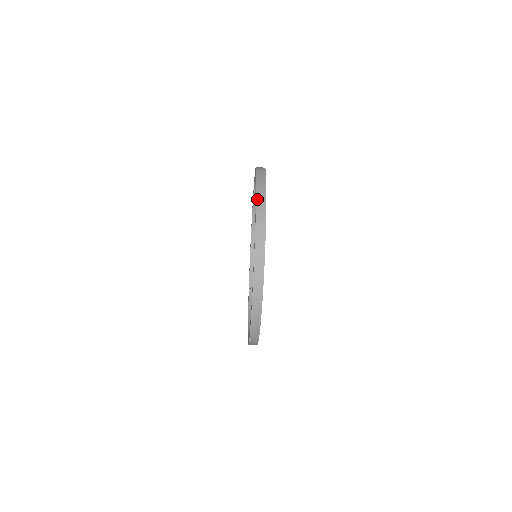
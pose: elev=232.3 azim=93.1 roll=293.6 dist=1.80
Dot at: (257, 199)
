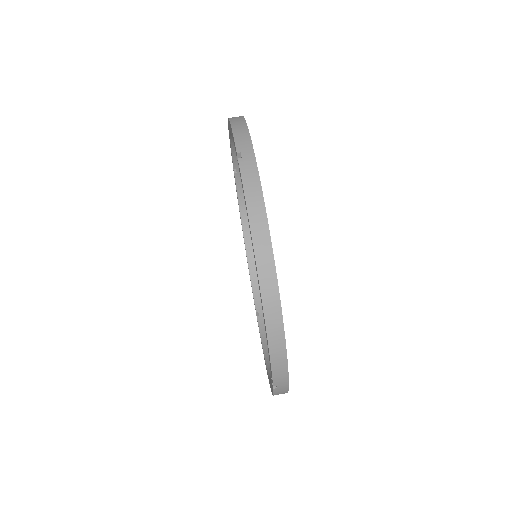
Dot at: occluded
